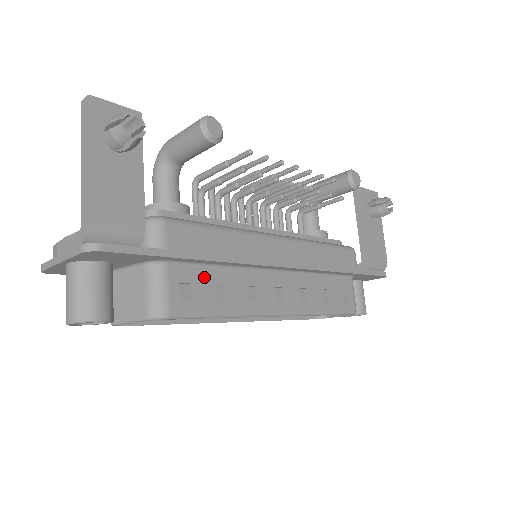
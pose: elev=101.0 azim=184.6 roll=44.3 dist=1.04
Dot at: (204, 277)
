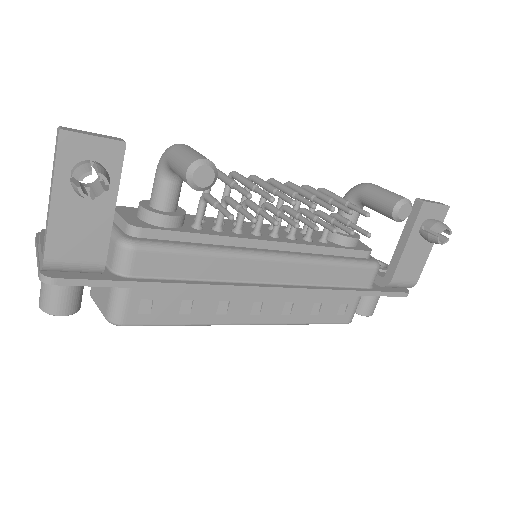
Dot at: (170, 294)
